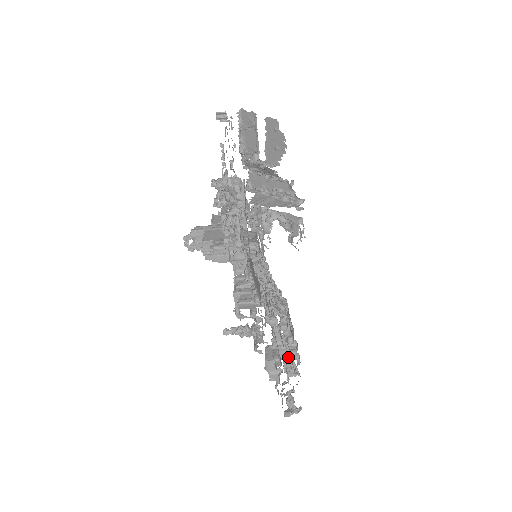
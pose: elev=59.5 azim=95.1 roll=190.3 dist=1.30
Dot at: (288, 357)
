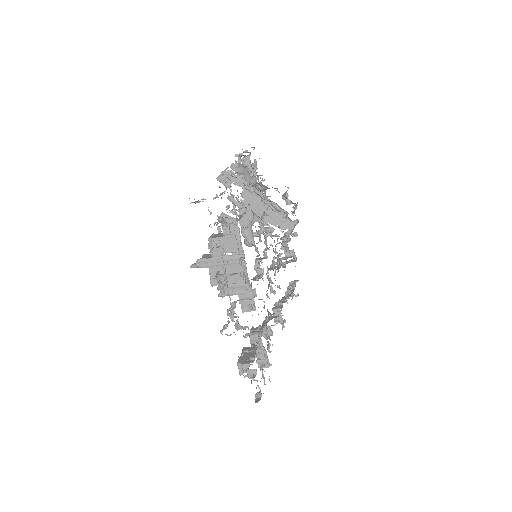
Dot at: occluded
